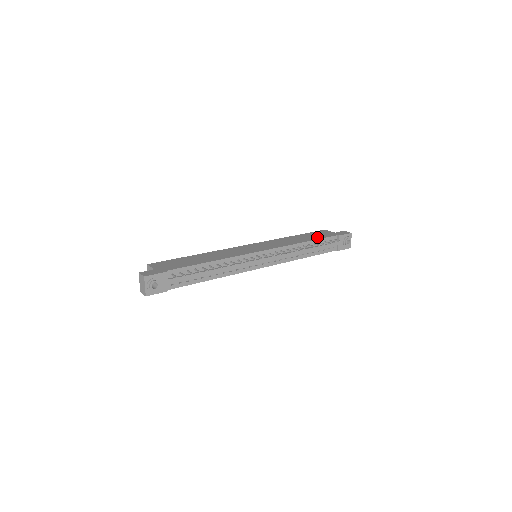
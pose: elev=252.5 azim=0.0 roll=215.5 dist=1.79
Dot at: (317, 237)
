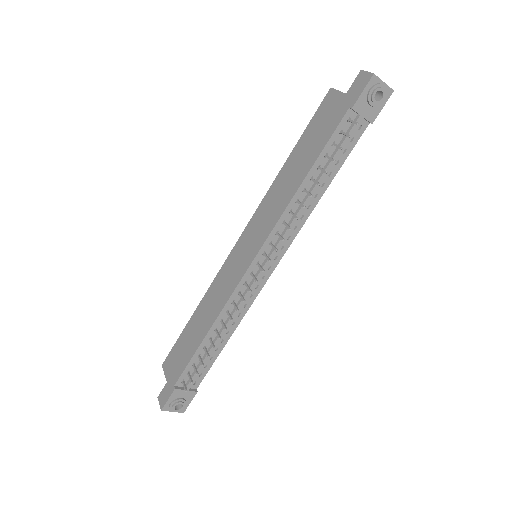
Dot at: (318, 145)
